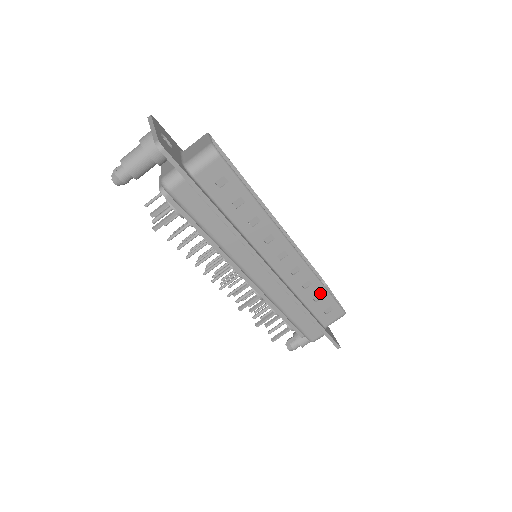
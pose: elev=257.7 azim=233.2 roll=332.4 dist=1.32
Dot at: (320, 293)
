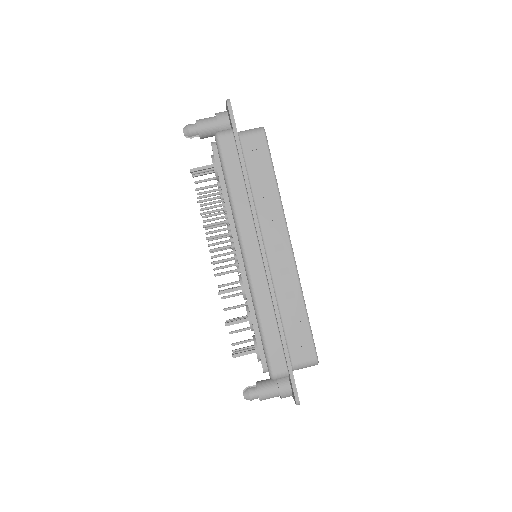
Dot at: (300, 314)
